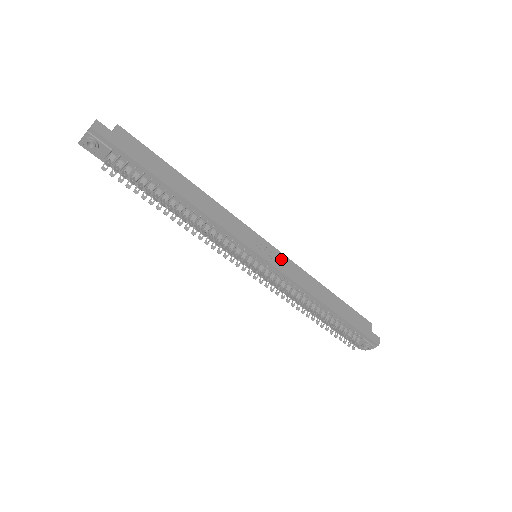
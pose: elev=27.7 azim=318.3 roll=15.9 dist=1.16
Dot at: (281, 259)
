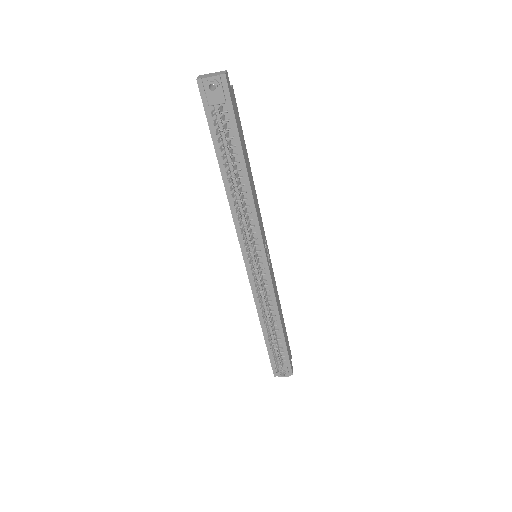
Dot at: (271, 268)
